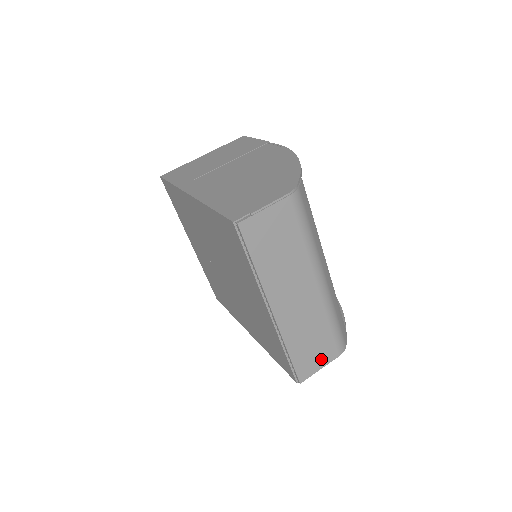
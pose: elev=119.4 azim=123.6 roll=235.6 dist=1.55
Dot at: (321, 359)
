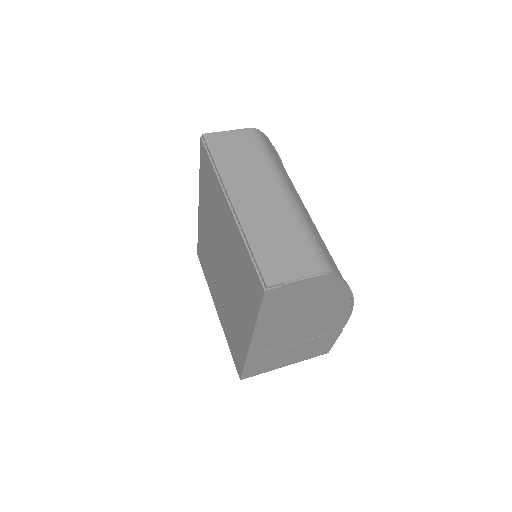
Dot at: (295, 268)
